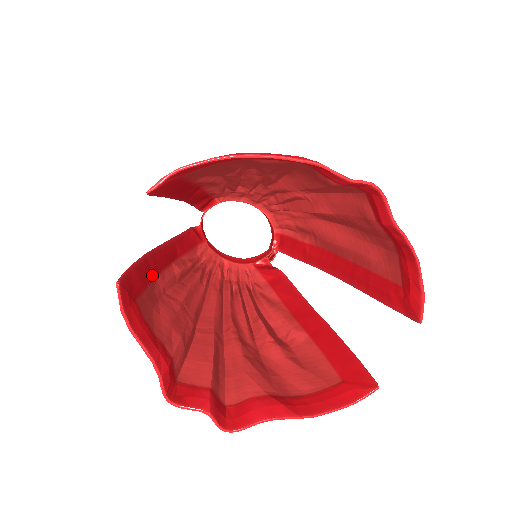
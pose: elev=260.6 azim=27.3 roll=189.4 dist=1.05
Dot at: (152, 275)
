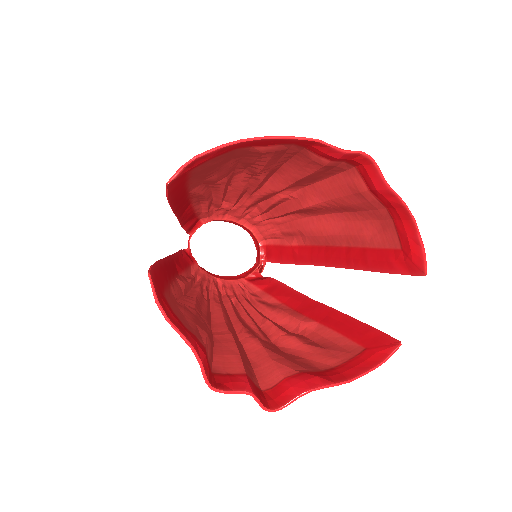
Dot at: (166, 280)
